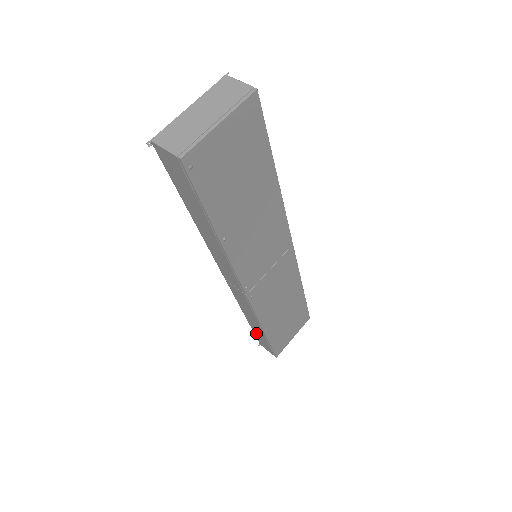
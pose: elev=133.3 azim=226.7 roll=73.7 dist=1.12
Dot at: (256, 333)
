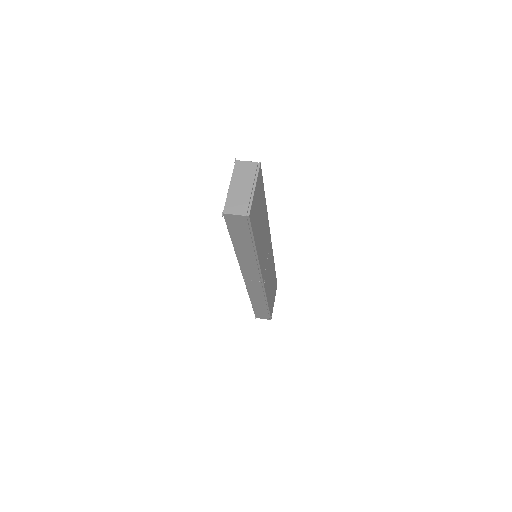
Dot at: (256, 309)
